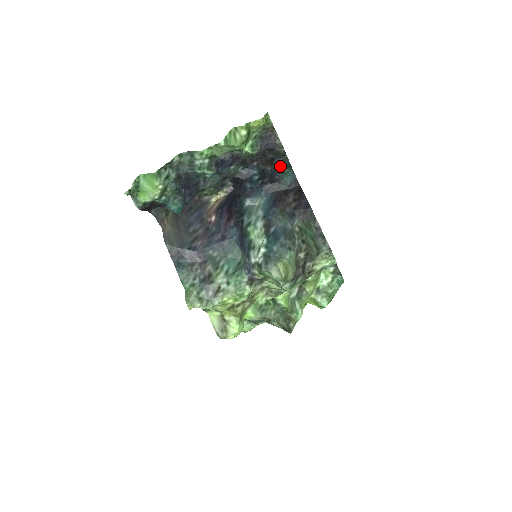
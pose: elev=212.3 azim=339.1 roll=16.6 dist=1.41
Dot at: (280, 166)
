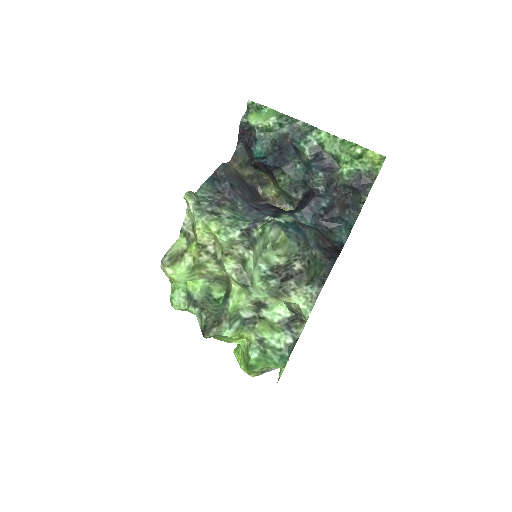
Dot at: (346, 218)
